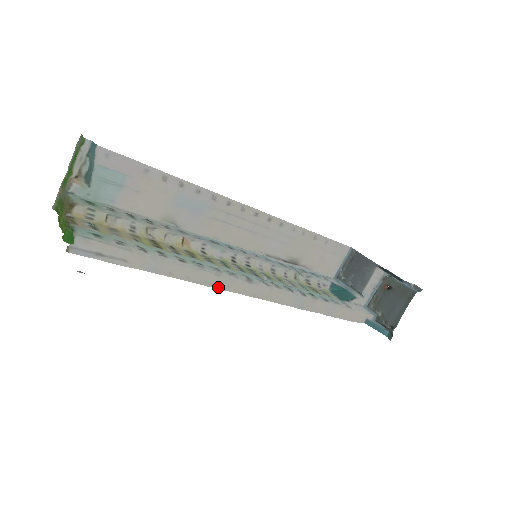
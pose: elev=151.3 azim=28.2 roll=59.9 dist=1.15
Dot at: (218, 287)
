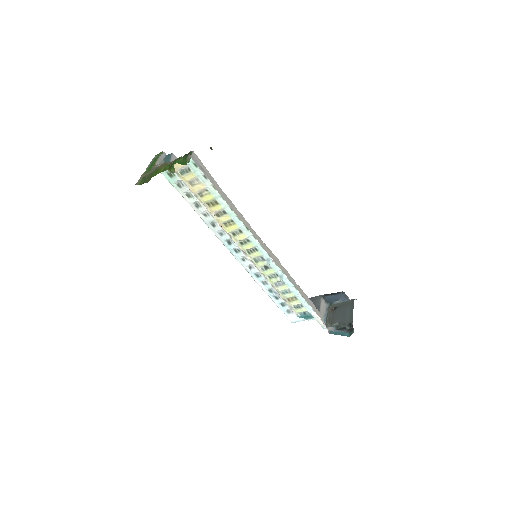
Dot at: (254, 235)
